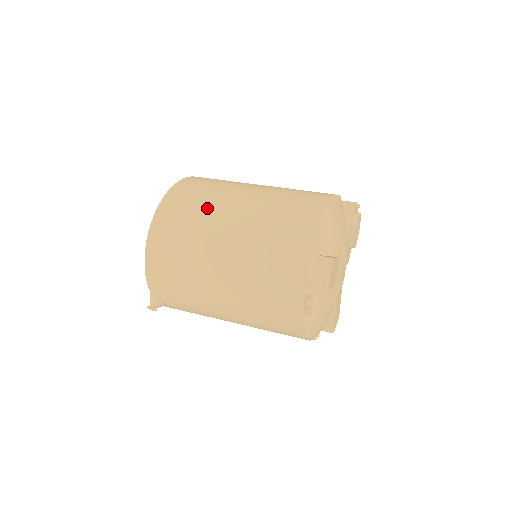
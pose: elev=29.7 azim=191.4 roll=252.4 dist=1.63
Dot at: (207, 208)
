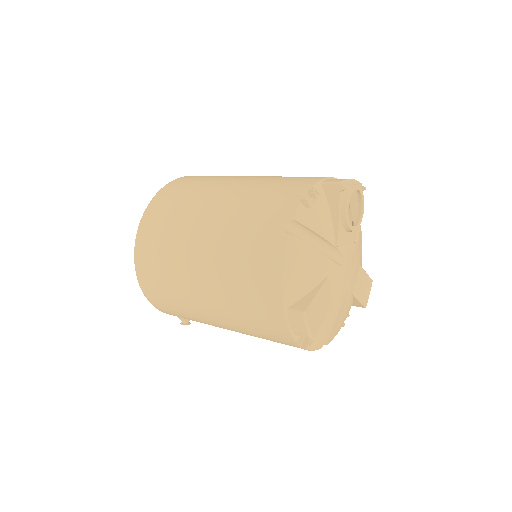
Dot at: (173, 257)
